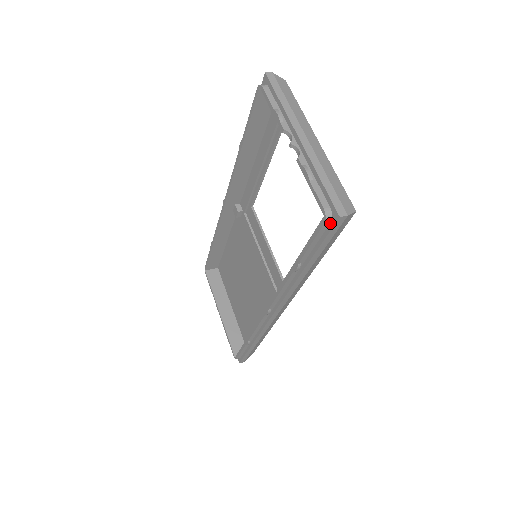
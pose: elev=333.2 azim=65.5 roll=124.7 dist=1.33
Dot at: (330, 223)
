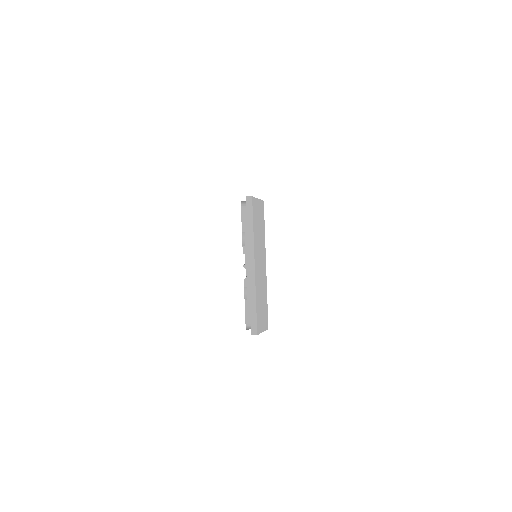
Dot at: occluded
